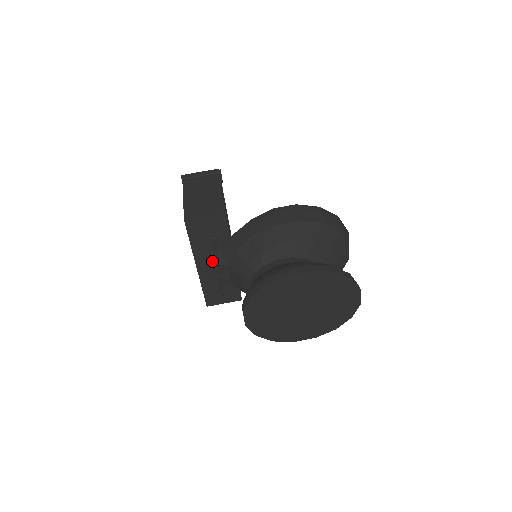
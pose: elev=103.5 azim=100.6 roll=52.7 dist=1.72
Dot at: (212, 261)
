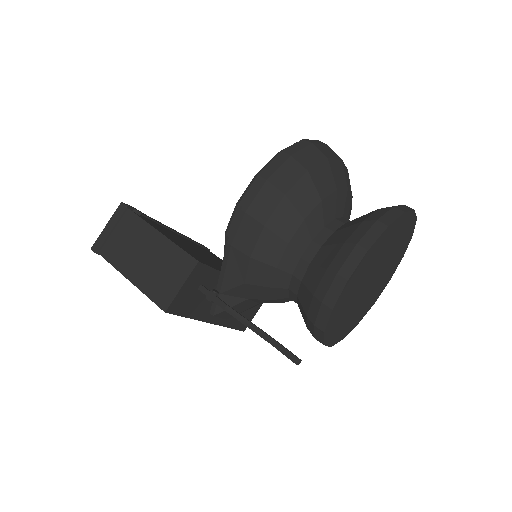
Dot at: occluded
